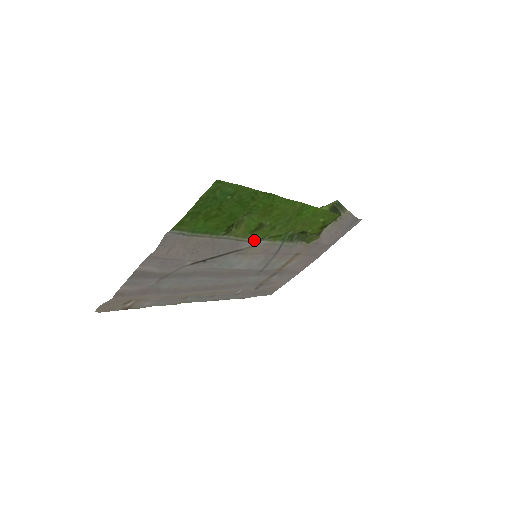
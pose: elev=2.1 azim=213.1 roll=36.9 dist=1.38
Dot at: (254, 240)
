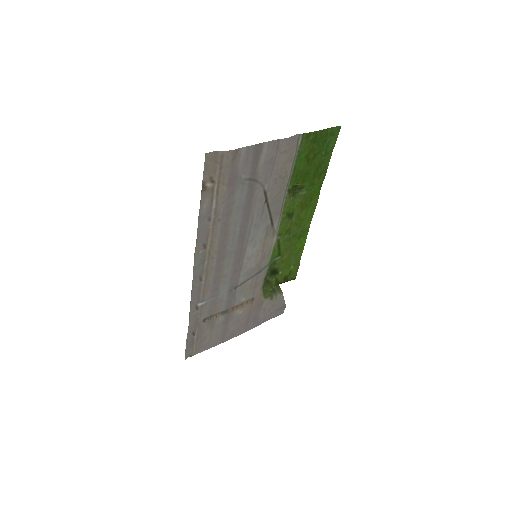
Dot at: (278, 228)
